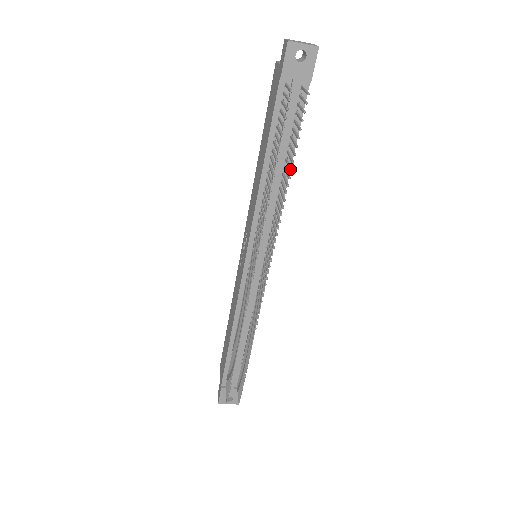
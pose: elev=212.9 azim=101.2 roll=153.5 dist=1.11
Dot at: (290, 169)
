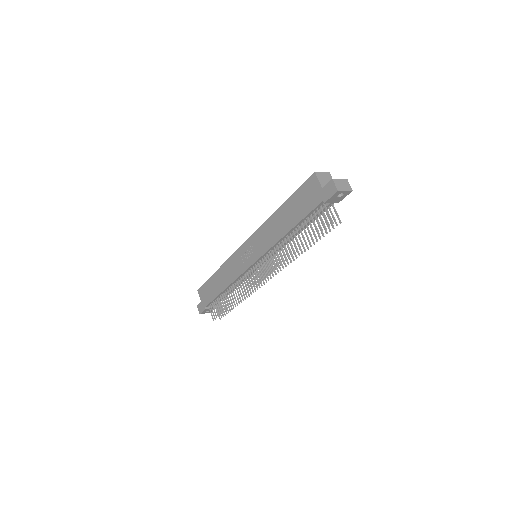
Dot at: (311, 246)
